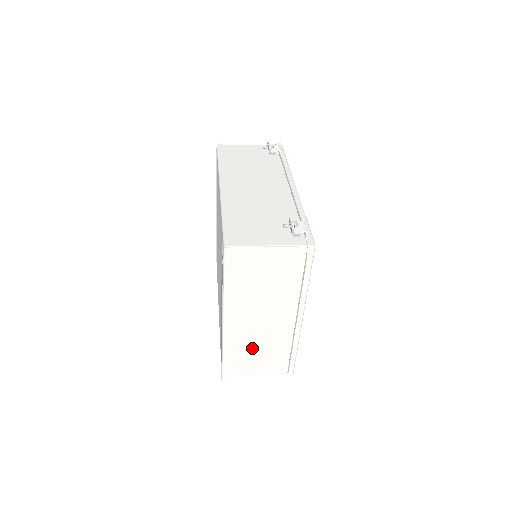
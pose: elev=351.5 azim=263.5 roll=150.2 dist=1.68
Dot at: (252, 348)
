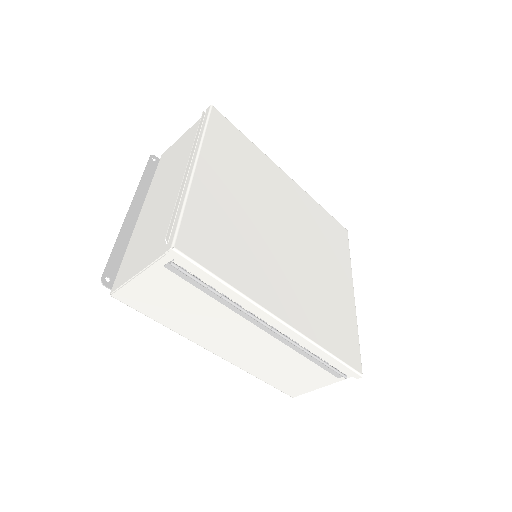
Dot at: (148, 232)
